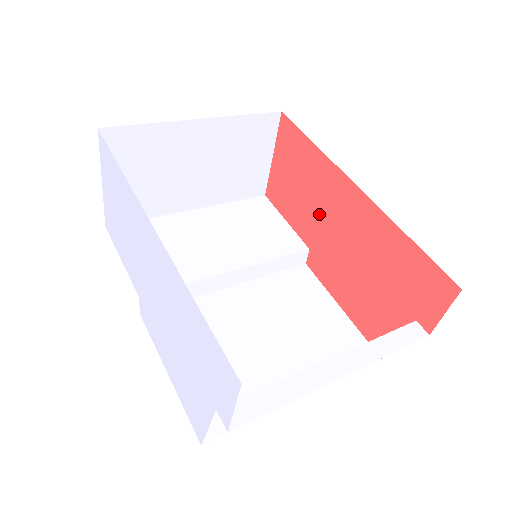
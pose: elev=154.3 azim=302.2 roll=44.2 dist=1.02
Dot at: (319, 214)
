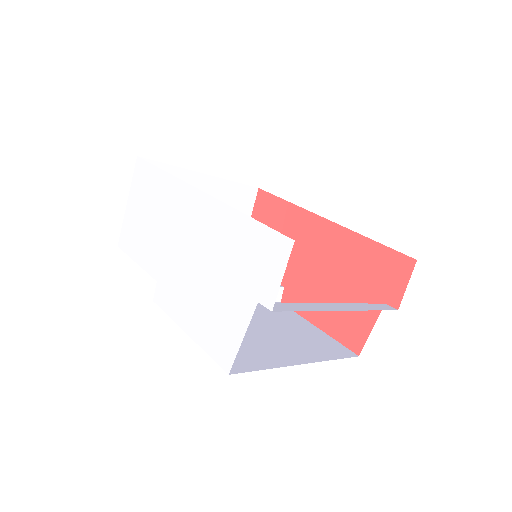
Dot at: (293, 253)
